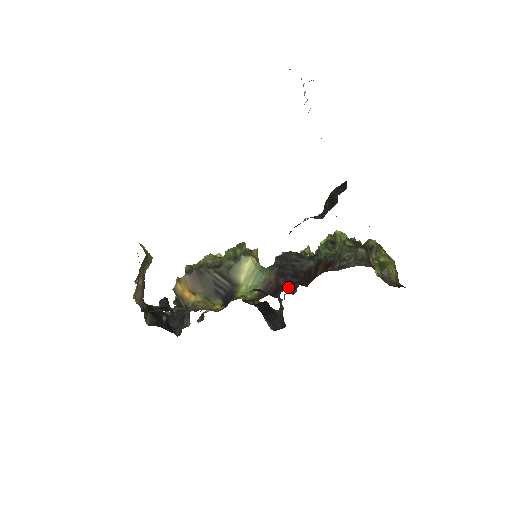
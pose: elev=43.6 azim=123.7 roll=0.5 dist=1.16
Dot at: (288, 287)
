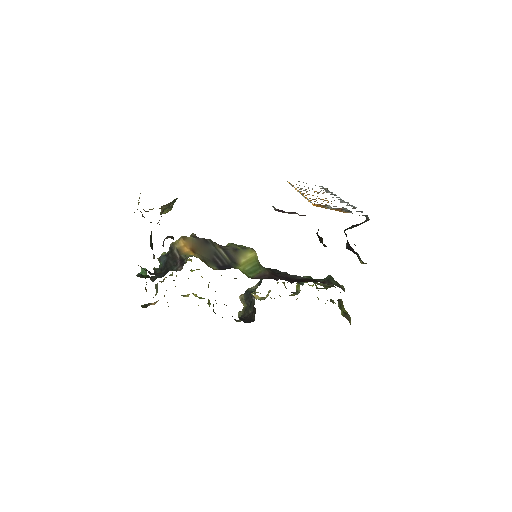
Dot at: occluded
